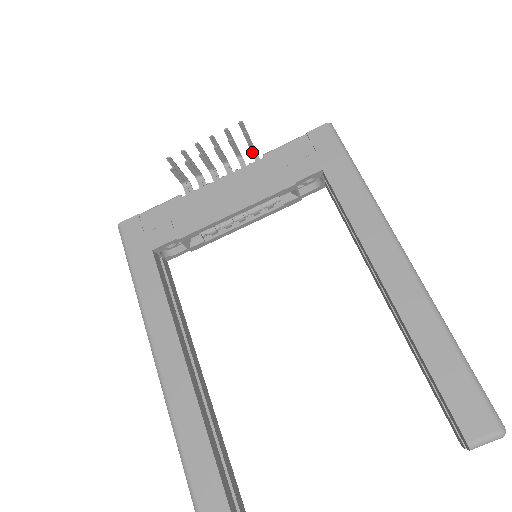
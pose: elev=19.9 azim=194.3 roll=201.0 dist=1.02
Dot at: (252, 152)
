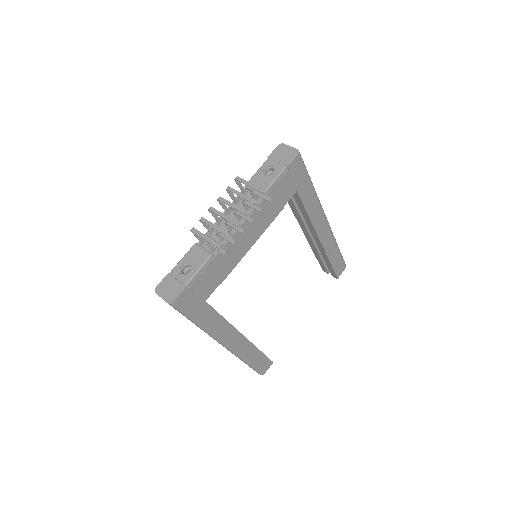
Dot at: (252, 193)
